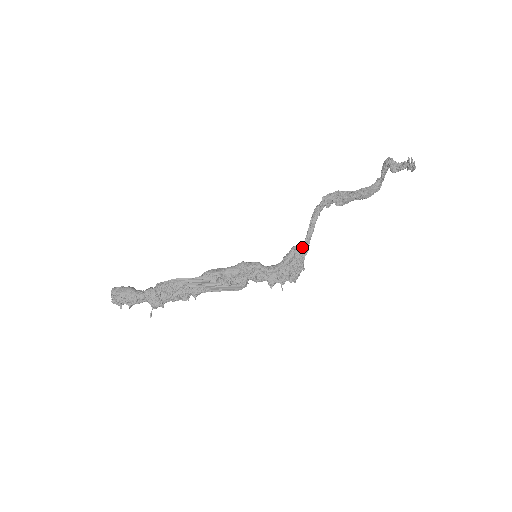
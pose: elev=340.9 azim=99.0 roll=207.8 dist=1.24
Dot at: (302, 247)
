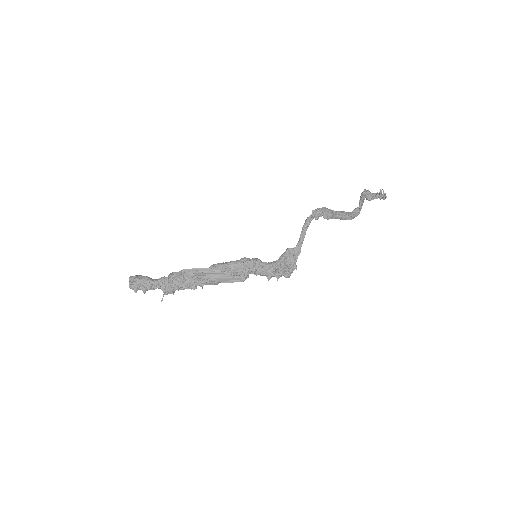
Dot at: (295, 249)
